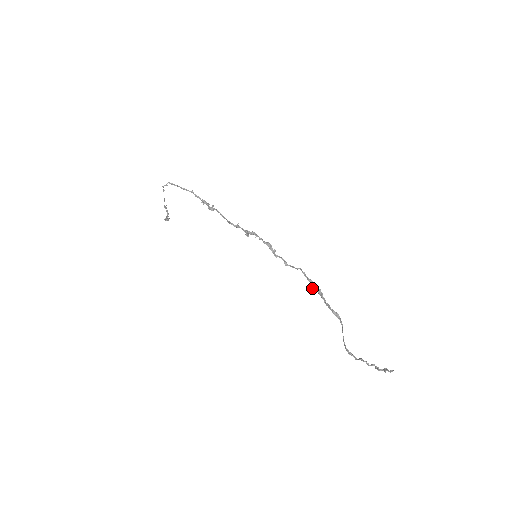
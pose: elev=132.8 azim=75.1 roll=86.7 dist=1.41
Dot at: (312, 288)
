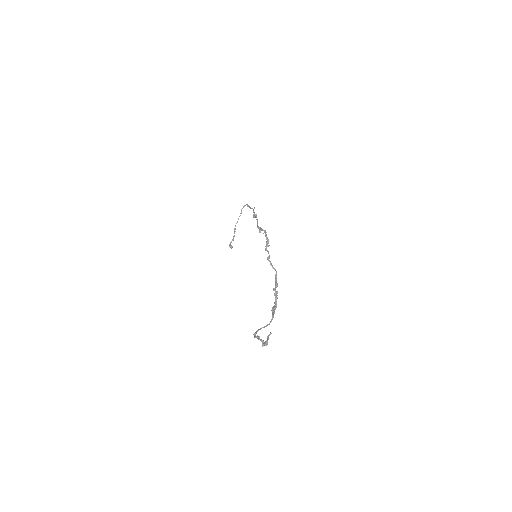
Dot at: (273, 289)
